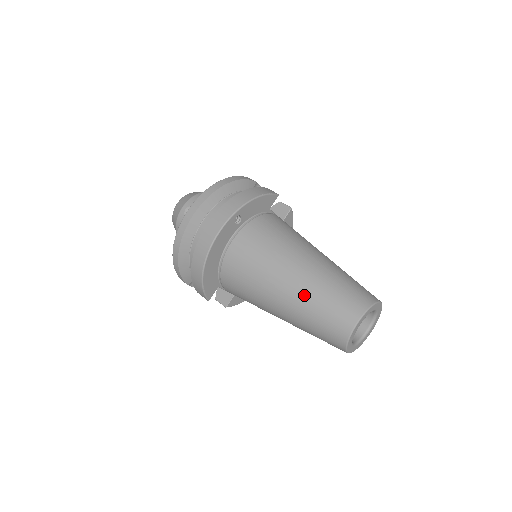
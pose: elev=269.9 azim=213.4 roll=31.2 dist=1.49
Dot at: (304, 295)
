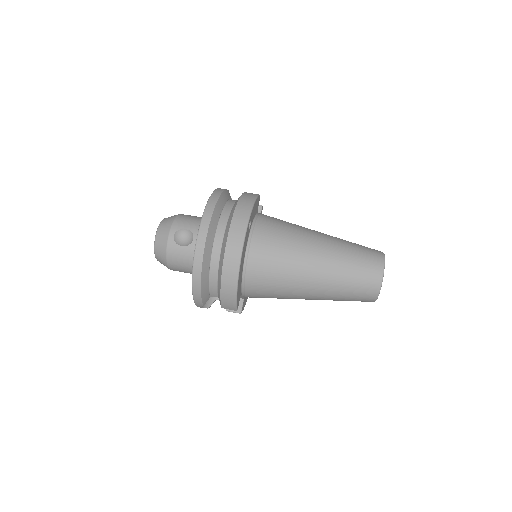
Dot at: (334, 268)
